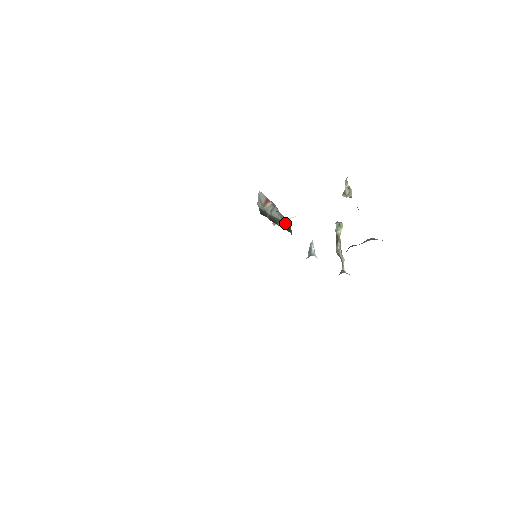
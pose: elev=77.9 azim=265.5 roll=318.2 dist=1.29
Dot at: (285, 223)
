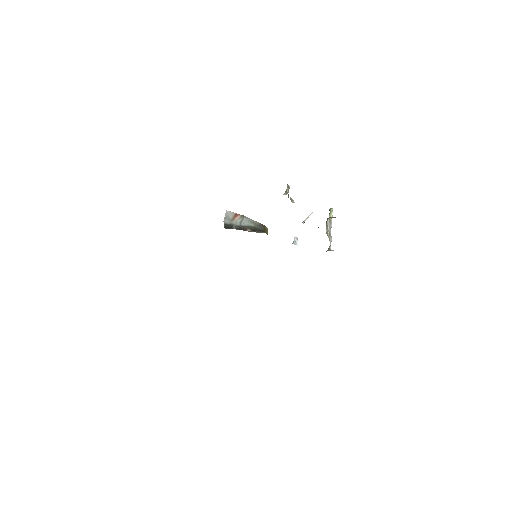
Dot at: (258, 227)
